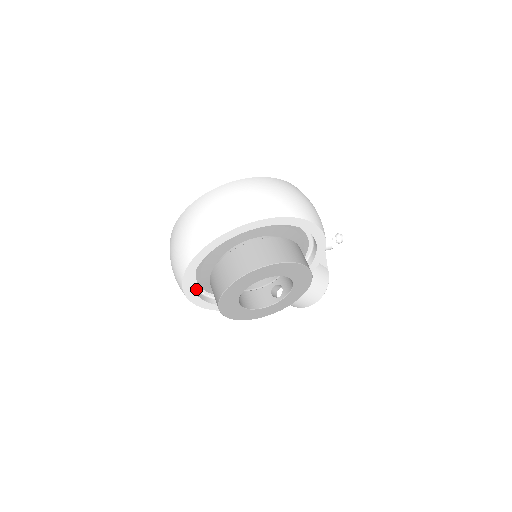
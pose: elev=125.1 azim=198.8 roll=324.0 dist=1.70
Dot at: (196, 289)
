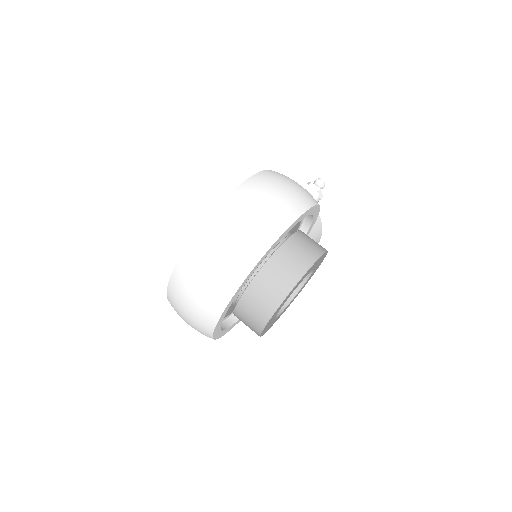
Dot at: occluded
